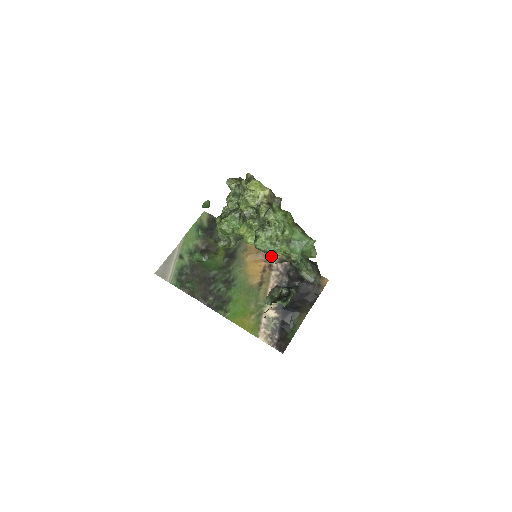
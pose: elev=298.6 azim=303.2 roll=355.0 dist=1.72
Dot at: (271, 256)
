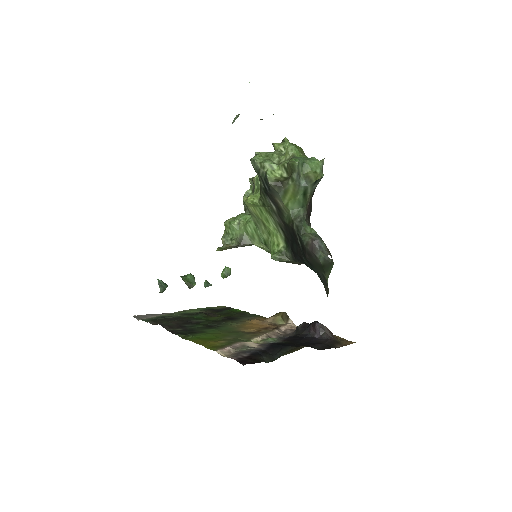
Dot at: (266, 174)
